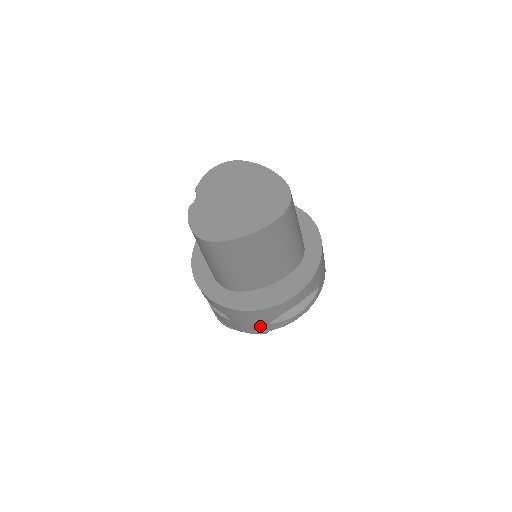
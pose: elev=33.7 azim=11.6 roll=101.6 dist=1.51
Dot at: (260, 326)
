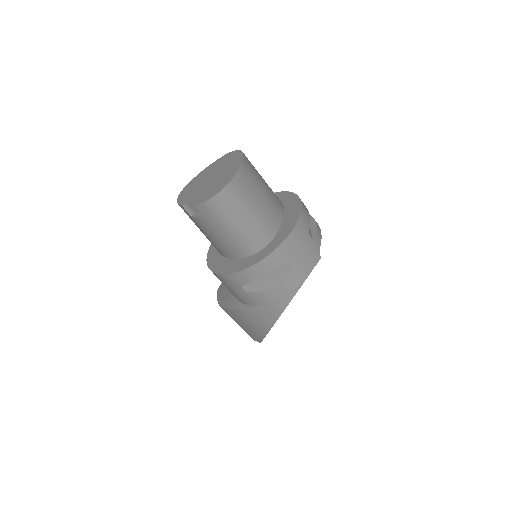
Dot at: (311, 247)
